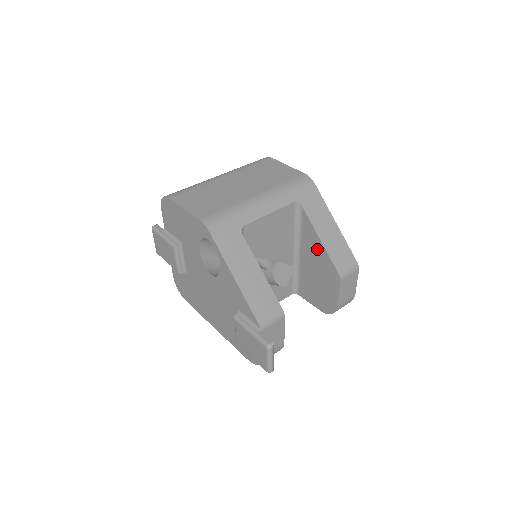
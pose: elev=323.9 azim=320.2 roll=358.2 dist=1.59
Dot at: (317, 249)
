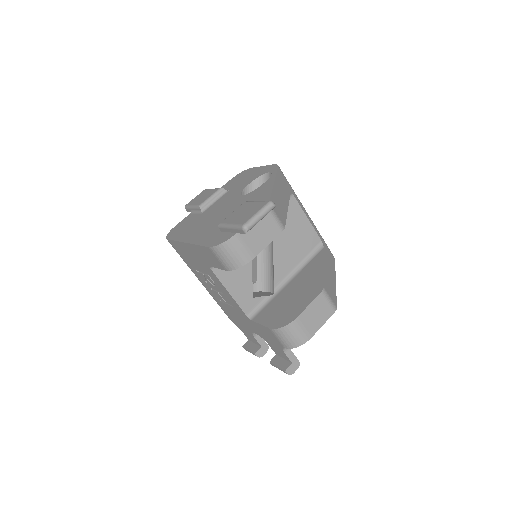
Dot at: (314, 273)
